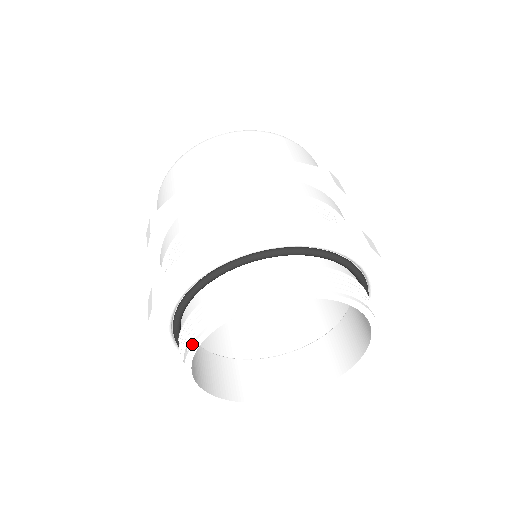
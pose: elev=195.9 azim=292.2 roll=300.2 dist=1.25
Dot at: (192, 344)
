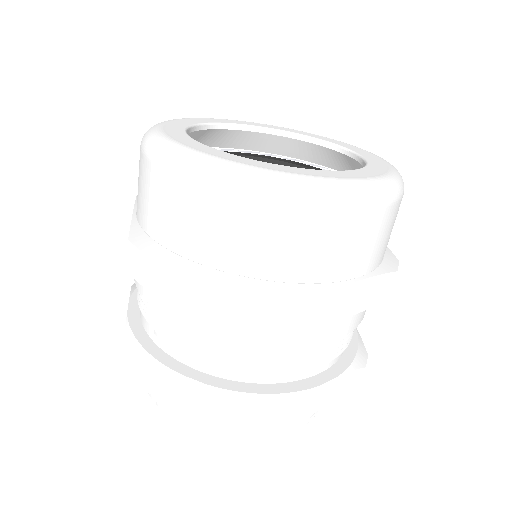
Dot at: occluded
